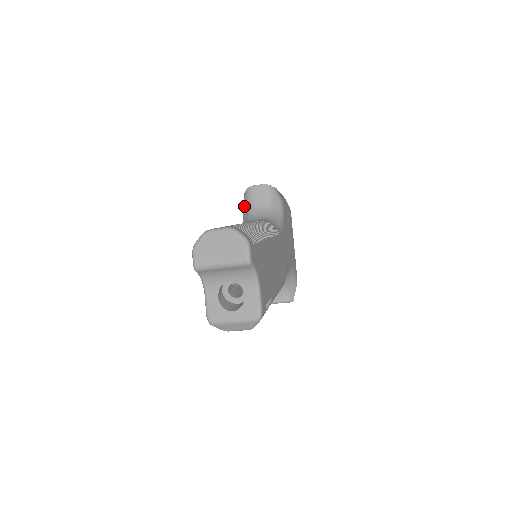
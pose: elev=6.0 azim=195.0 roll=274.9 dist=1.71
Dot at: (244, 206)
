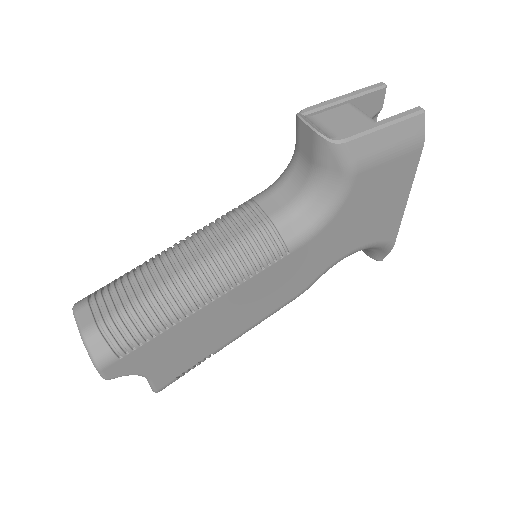
Dot at: occluded
